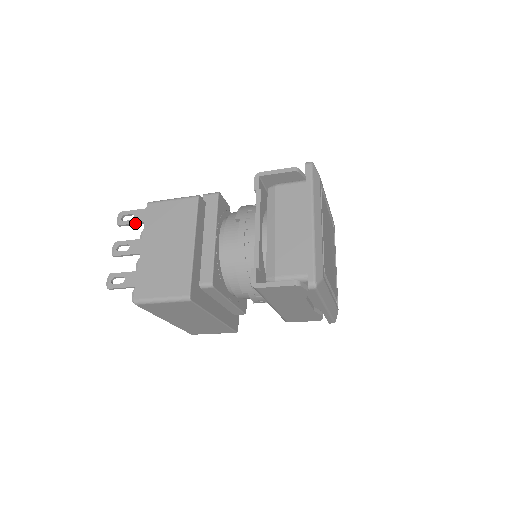
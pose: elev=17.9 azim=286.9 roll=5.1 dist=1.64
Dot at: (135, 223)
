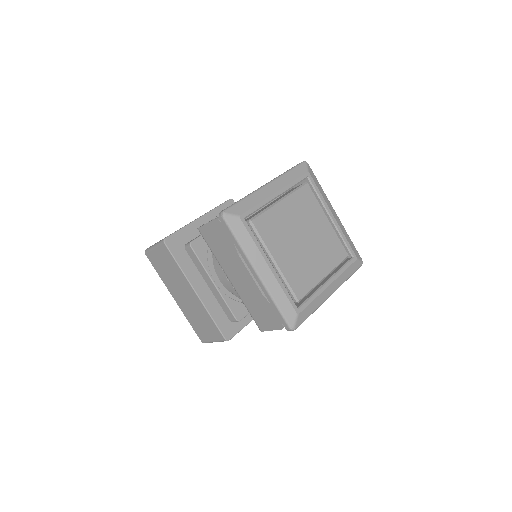
Dot at: occluded
